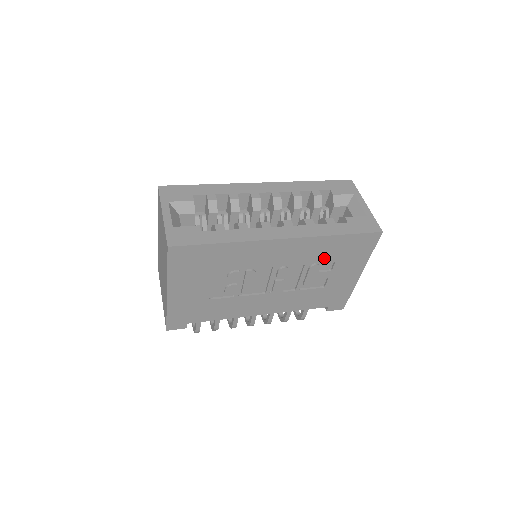
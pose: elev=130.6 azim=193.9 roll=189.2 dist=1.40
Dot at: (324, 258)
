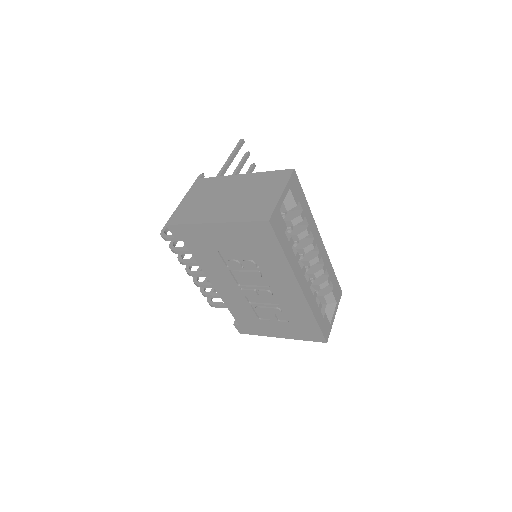
Dot at: (290, 315)
